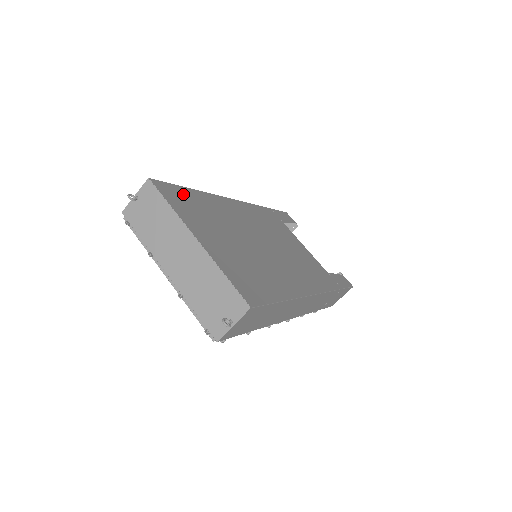
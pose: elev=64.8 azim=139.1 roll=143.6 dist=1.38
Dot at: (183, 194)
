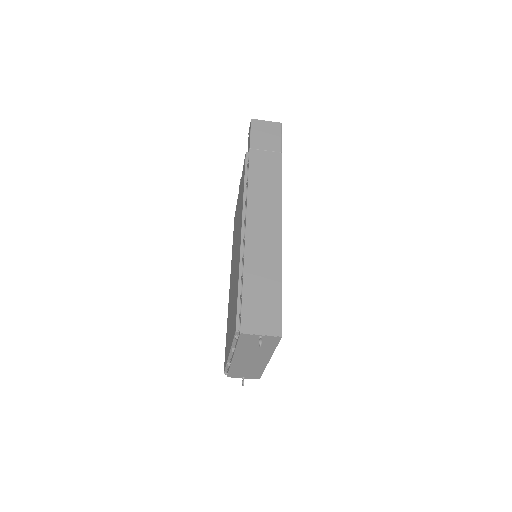
Dot at: occluded
